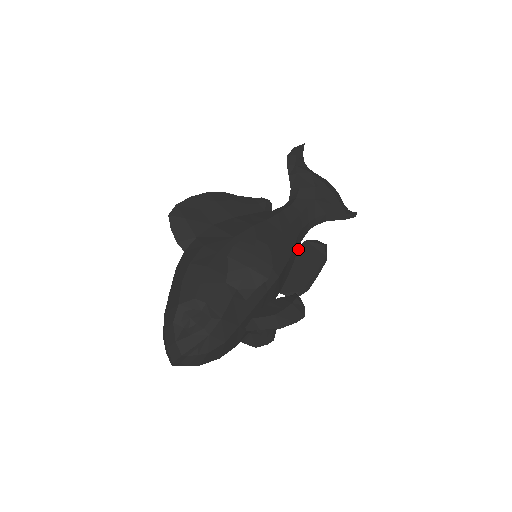
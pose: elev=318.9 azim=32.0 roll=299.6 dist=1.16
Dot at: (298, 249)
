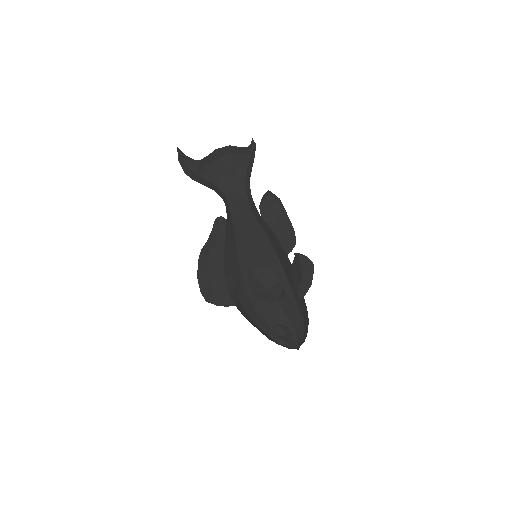
Dot at: (263, 219)
